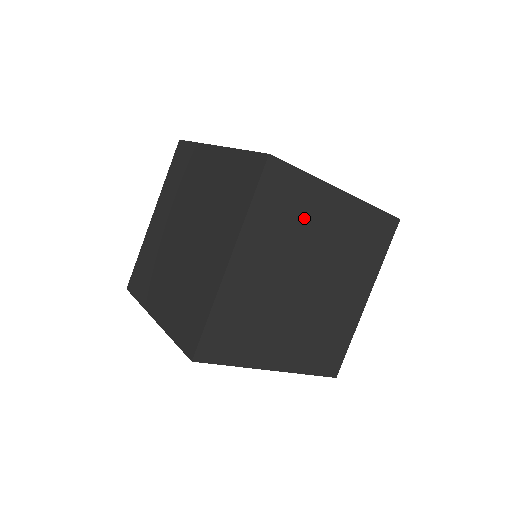
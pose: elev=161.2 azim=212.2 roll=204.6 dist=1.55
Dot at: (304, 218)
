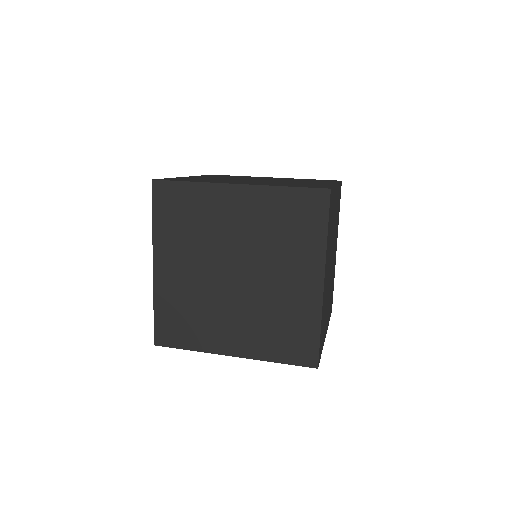
Dot at: (205, 219)
